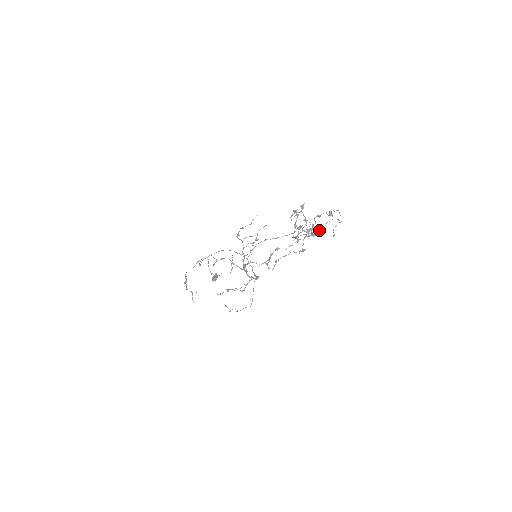
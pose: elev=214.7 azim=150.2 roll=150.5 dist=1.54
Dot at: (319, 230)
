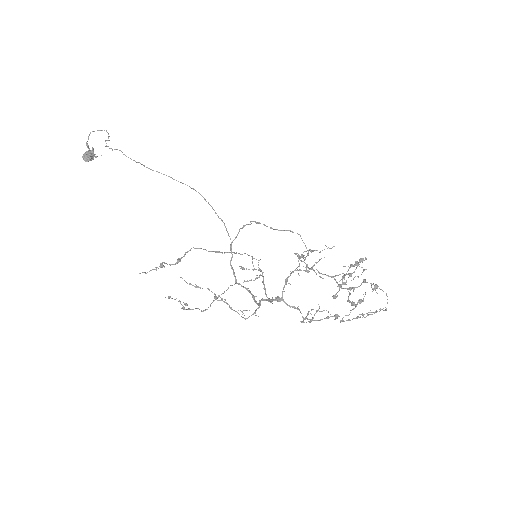
Dot at: occluded
